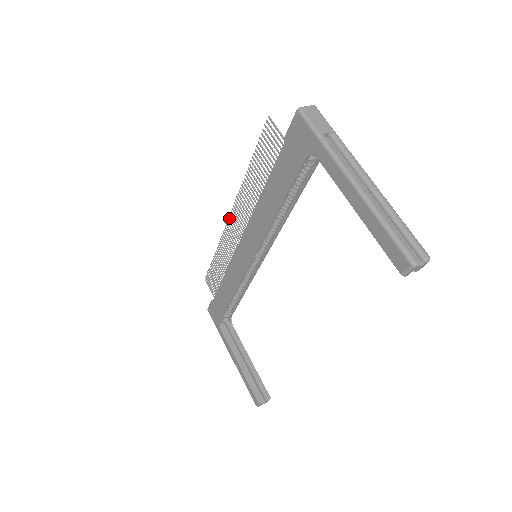
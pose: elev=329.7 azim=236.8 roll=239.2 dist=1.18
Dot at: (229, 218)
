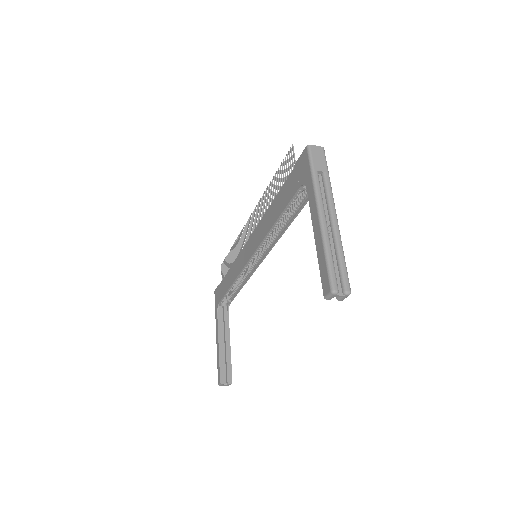
Dot at: (249, 218)
